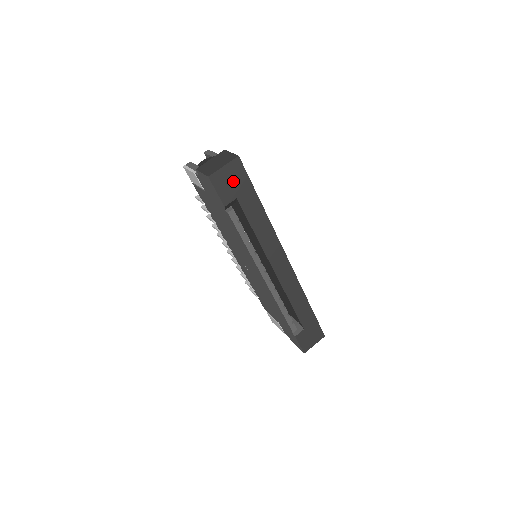
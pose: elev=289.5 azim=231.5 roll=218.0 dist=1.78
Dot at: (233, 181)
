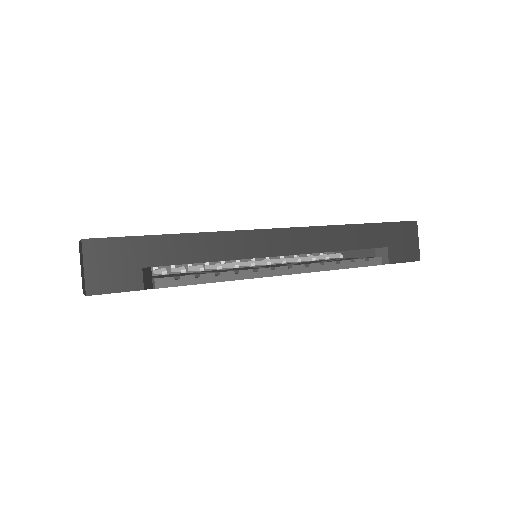
Dot at: (114, 262)
